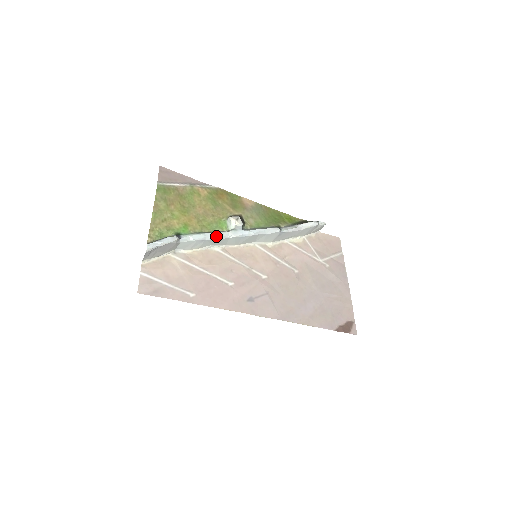
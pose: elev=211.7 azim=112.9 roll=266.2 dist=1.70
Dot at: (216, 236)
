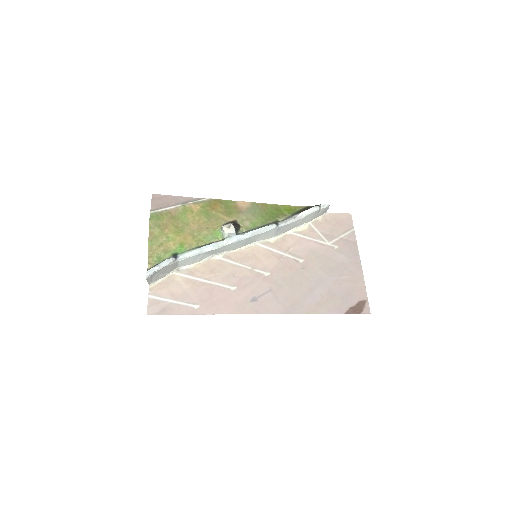
Dot at: (211, 248)
